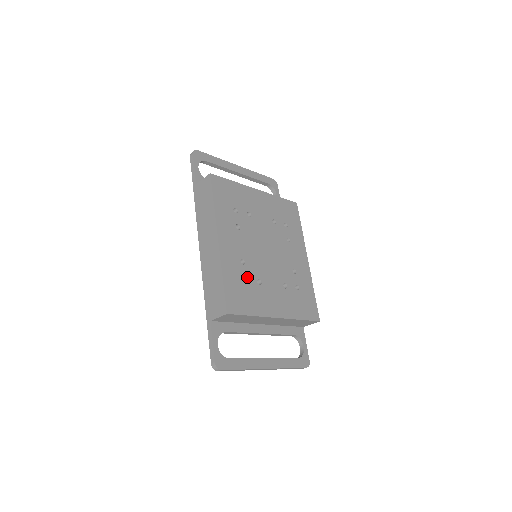
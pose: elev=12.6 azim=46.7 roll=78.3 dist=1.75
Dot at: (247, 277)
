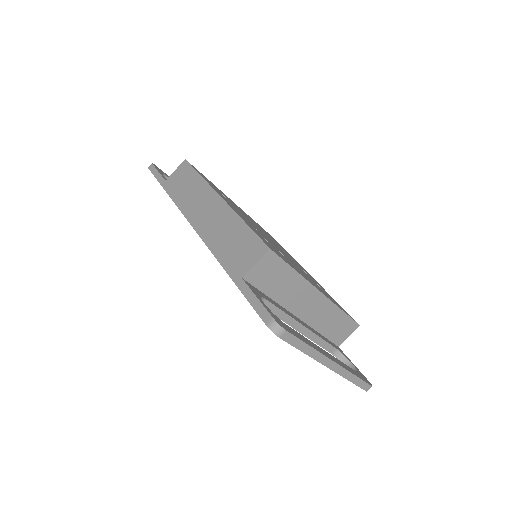
Dot at: (267, 241)
